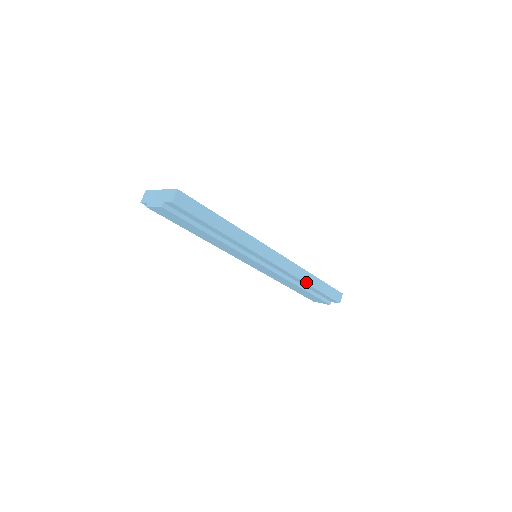
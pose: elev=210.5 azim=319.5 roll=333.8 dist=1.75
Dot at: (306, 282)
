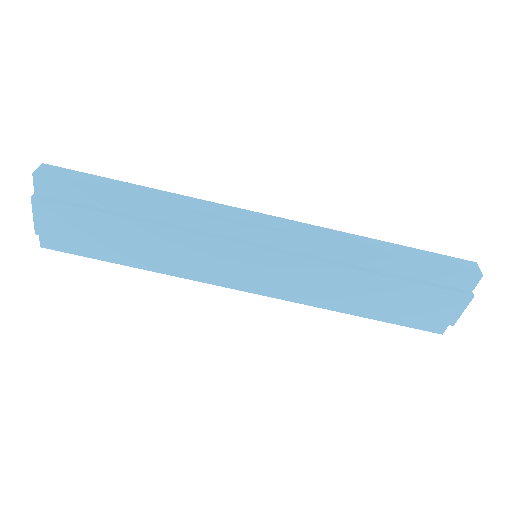
Dot at: (366, 248)
